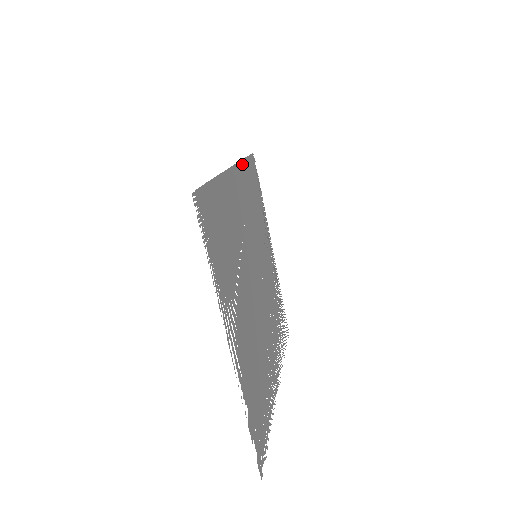
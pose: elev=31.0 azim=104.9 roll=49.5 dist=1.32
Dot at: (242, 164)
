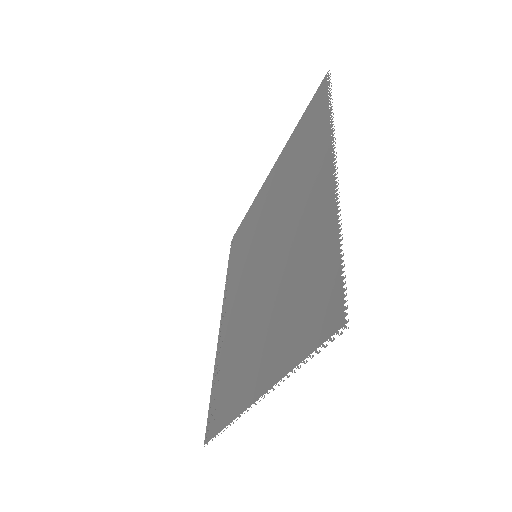
Dot at: (253, 203)
